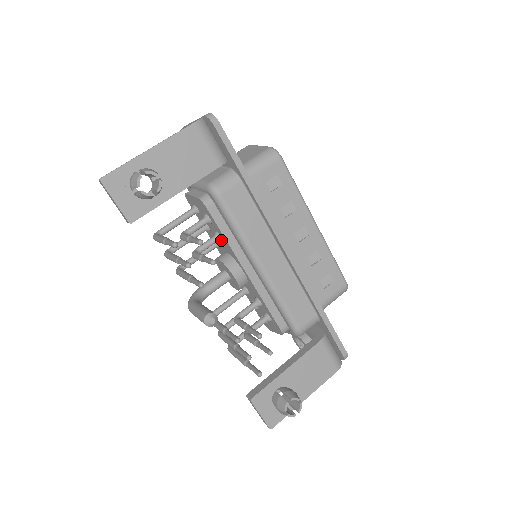
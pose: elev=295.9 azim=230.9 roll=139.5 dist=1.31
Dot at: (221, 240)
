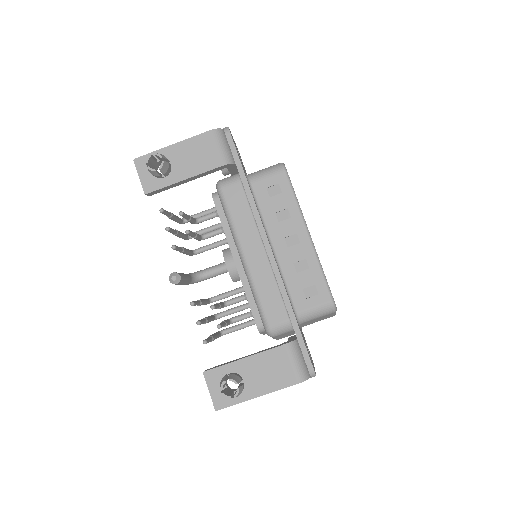
Dot at: occluded
